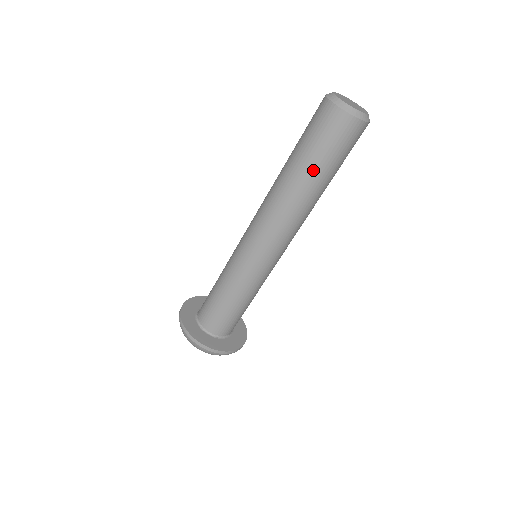
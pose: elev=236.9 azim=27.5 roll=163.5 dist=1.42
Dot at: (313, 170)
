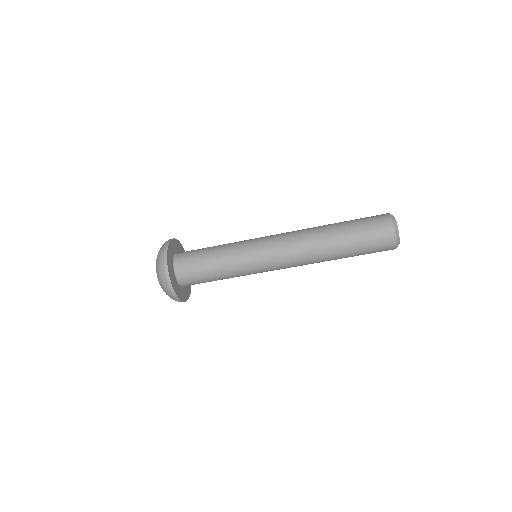
Dot at: (348, 242)
